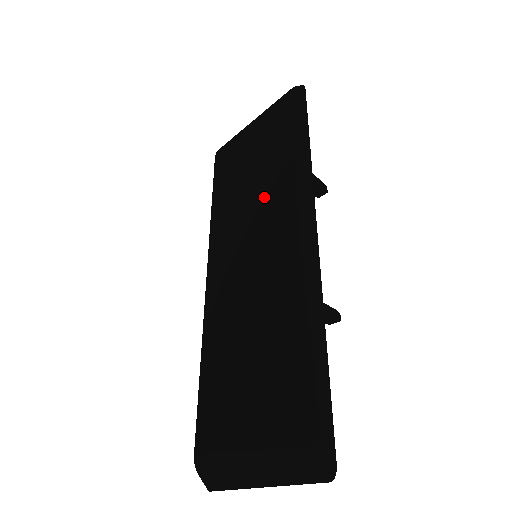
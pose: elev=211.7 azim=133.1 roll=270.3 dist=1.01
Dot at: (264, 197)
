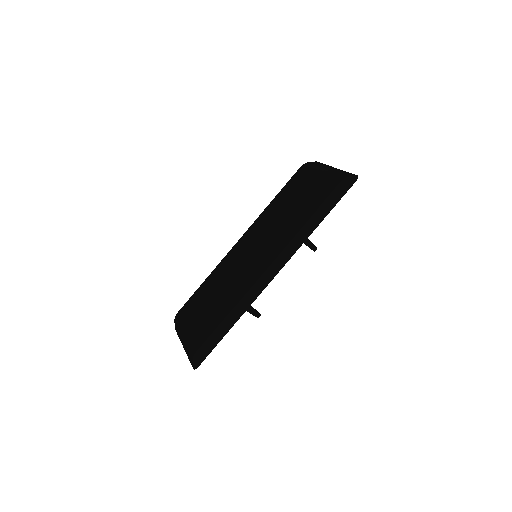
Dot at: (279, 232)
